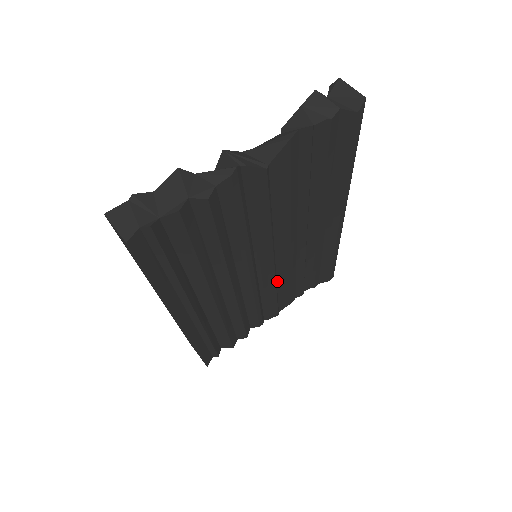
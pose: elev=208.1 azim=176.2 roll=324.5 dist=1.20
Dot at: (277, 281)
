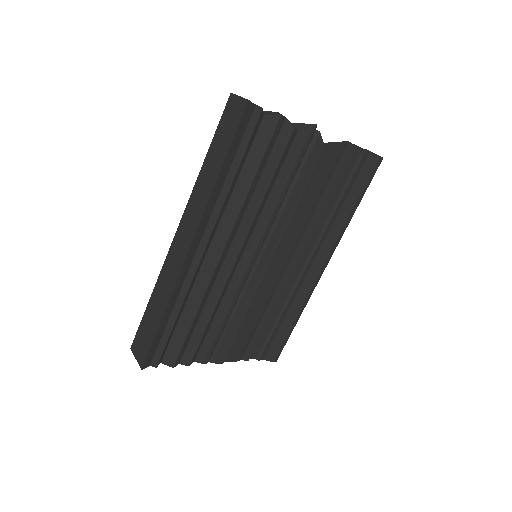
Dot at: (252, 303)
